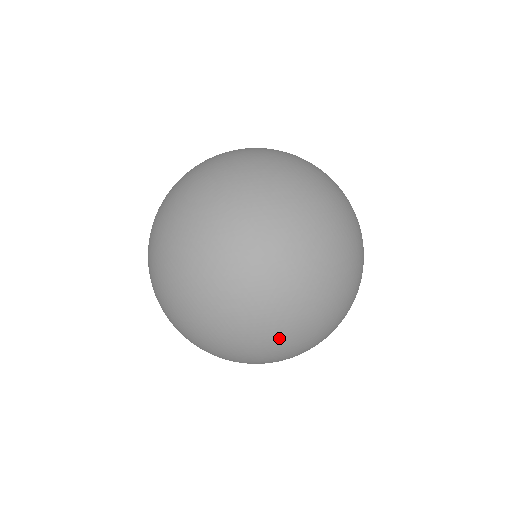
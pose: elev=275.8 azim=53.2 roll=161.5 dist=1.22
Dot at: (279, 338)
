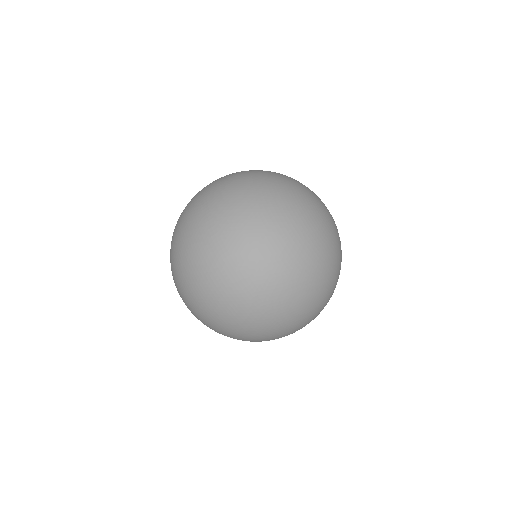
Dot at: (266, 339)
